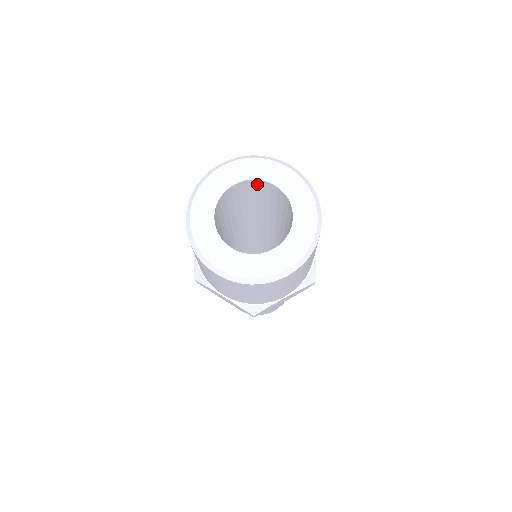
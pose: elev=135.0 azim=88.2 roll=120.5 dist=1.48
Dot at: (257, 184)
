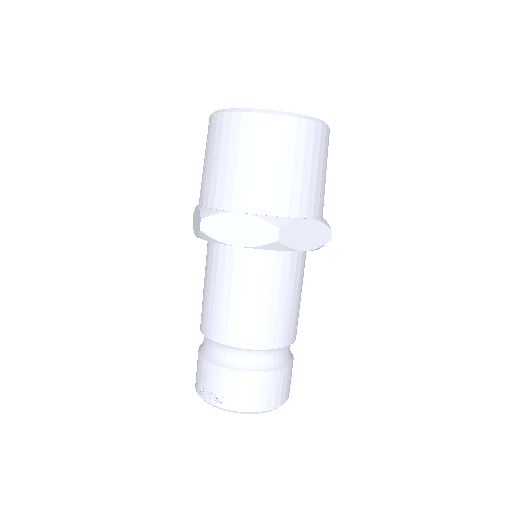
Dot at: occluded
